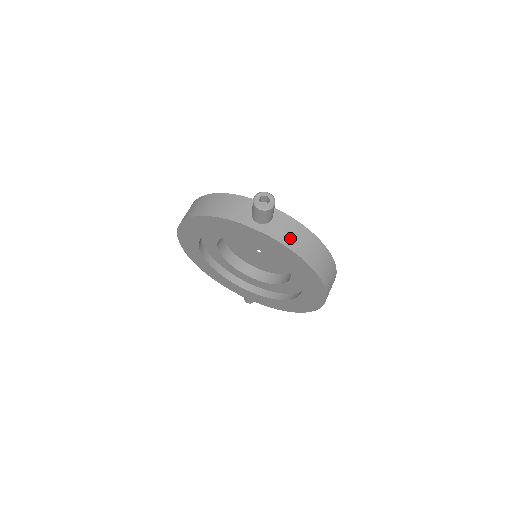
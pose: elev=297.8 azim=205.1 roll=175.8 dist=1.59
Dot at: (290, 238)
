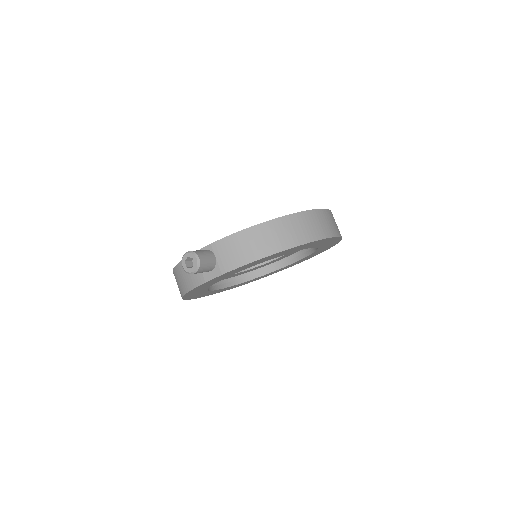
Dot at: (241, 255)
